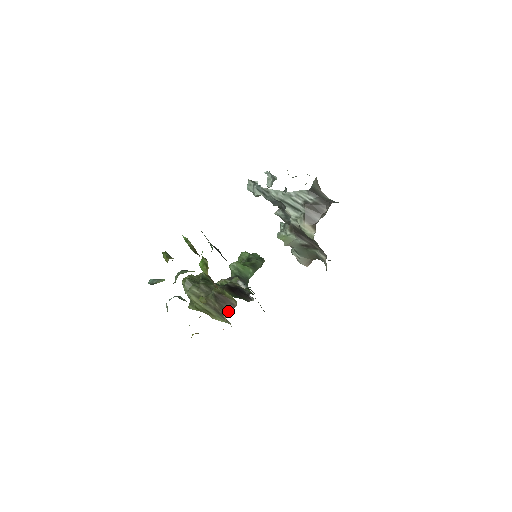
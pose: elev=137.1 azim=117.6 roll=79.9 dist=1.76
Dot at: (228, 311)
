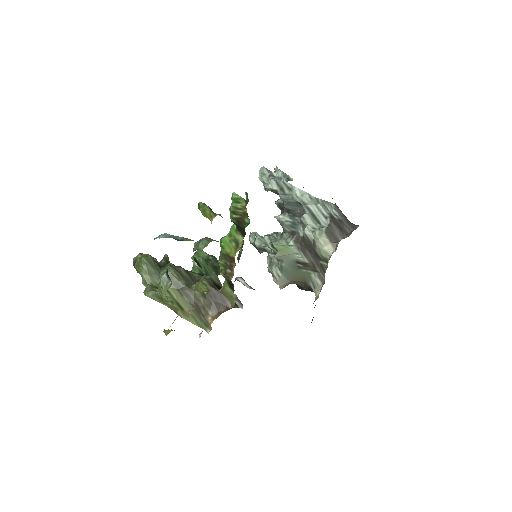
Dot at: (218, 312)
